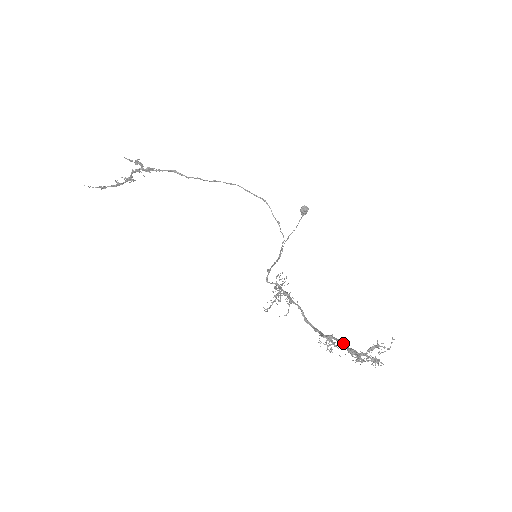
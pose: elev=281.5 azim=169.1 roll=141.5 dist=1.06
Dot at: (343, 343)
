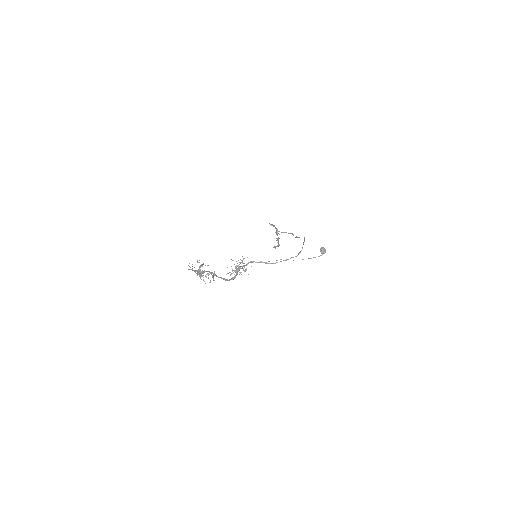
Dot at: (208, 271)
